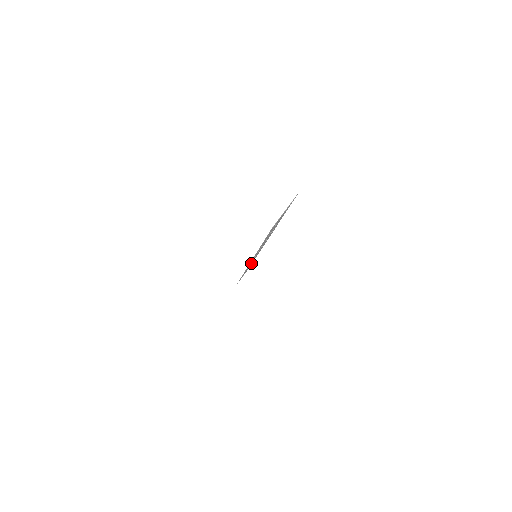
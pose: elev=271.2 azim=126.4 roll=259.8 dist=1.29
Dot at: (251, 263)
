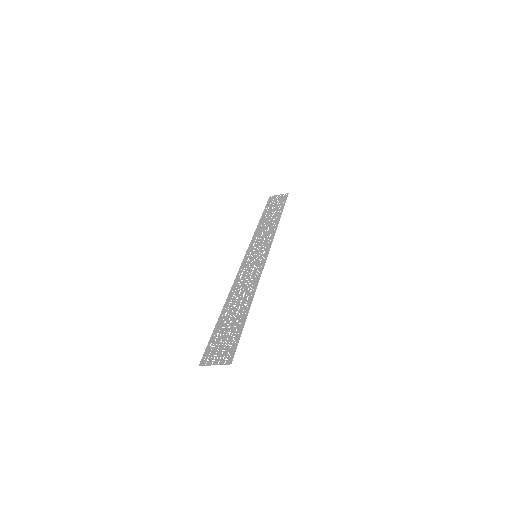
Dot at: (269, 227)
